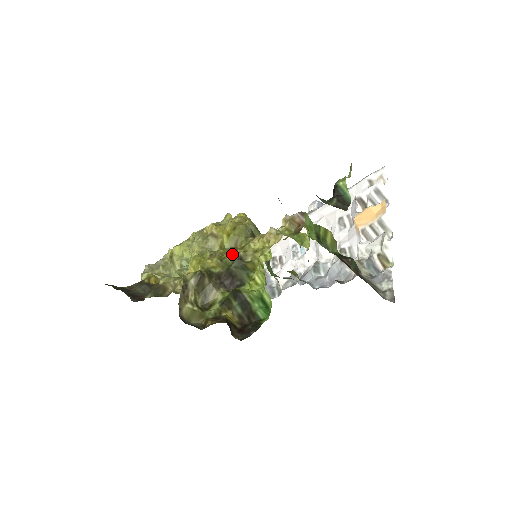
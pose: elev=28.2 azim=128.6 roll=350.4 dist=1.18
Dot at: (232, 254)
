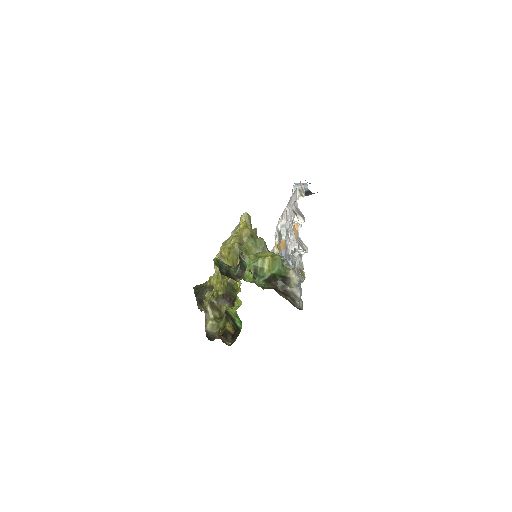
Dot at: occluded
